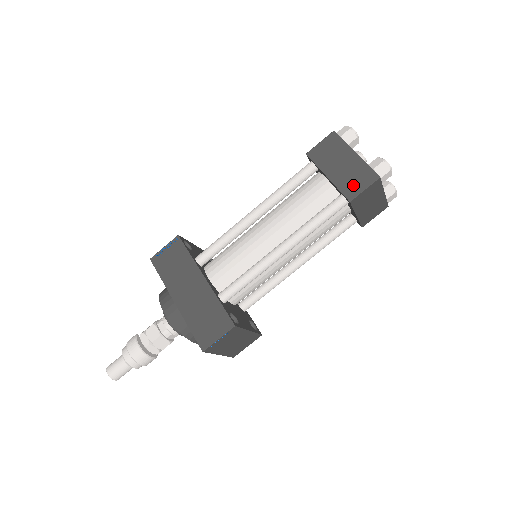
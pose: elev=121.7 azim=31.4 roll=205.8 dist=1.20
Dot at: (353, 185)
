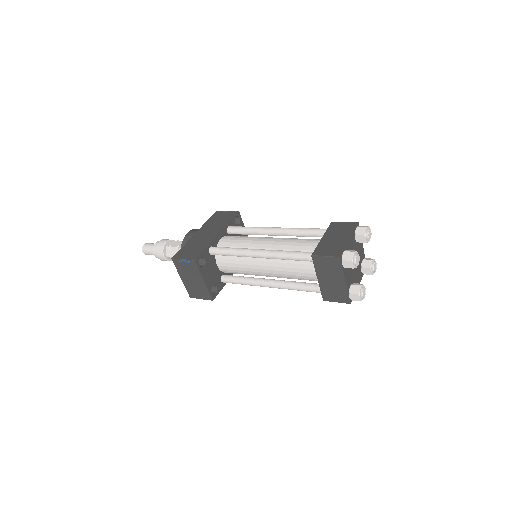
Dot at: (325, 250)
